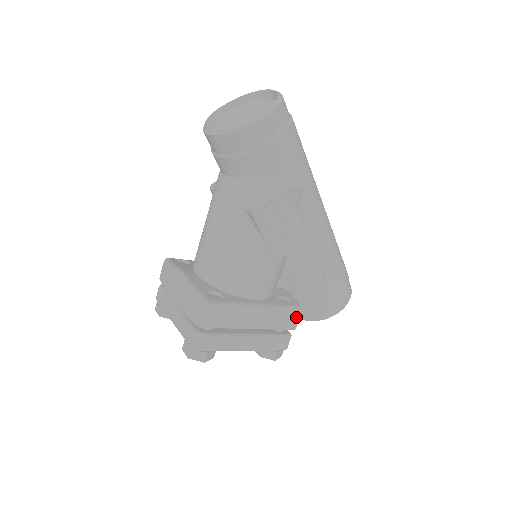
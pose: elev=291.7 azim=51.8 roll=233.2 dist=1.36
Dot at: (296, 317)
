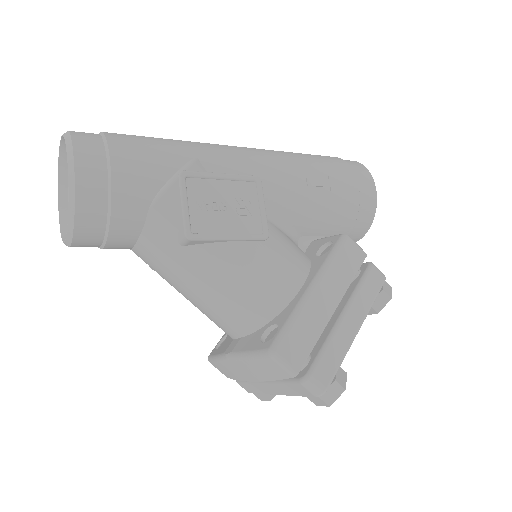
Dot at: (351, 247)
